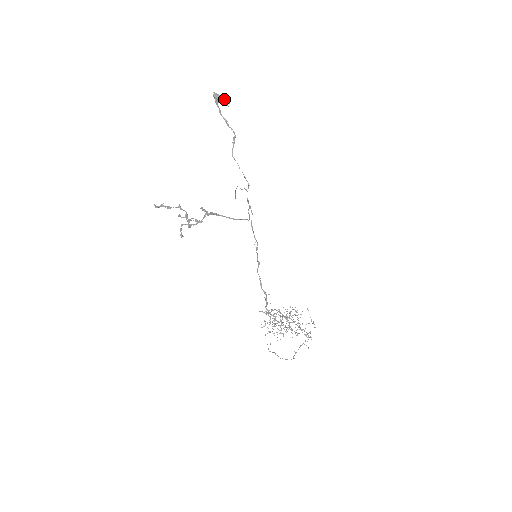
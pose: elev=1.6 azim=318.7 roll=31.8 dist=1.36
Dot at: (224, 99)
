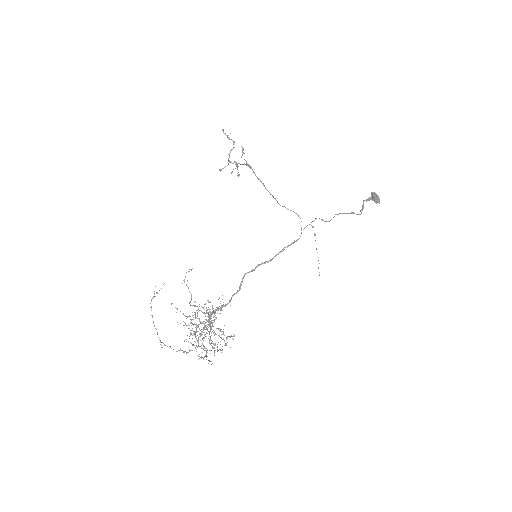
Dot at: (377, 197)
